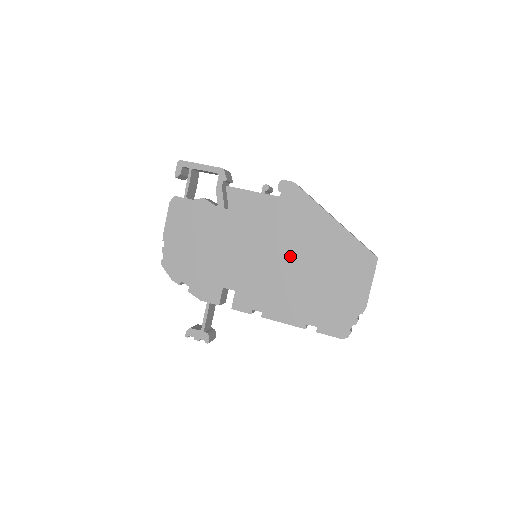
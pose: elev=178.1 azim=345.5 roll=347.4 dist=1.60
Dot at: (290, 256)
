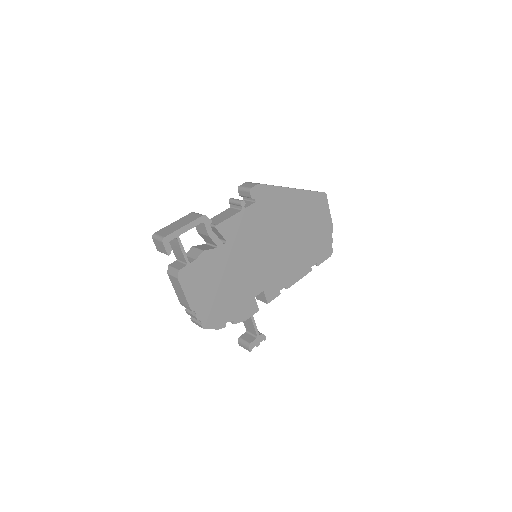
Dot at: (283, 236)
